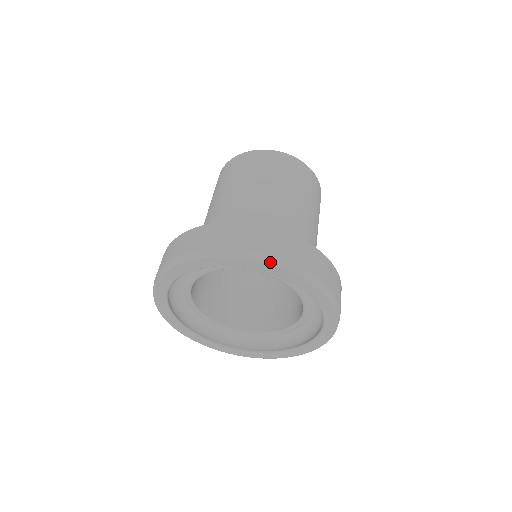
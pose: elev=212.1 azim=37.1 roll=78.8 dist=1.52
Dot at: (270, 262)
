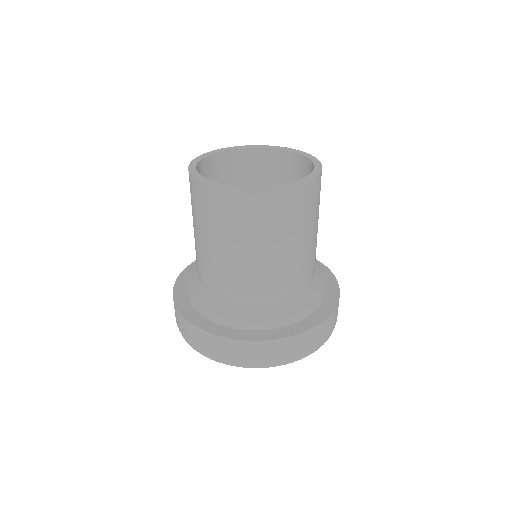
Dot at: occluded
